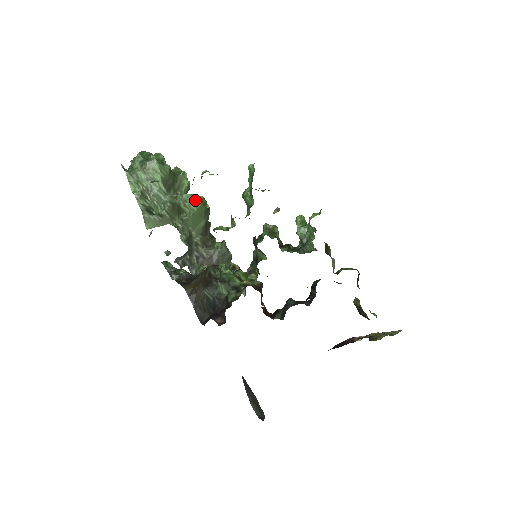
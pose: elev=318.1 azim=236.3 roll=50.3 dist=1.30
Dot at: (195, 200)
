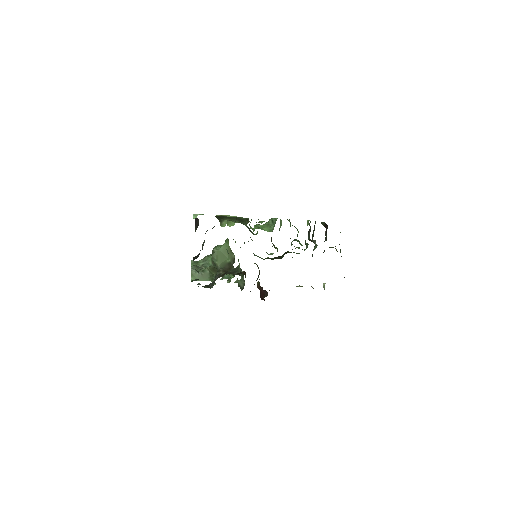
Dot at: occluded
